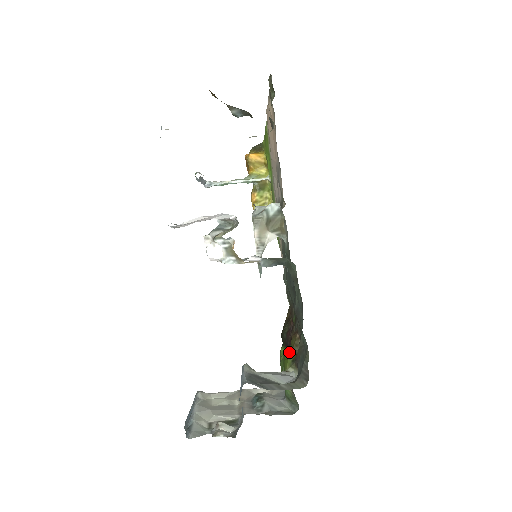
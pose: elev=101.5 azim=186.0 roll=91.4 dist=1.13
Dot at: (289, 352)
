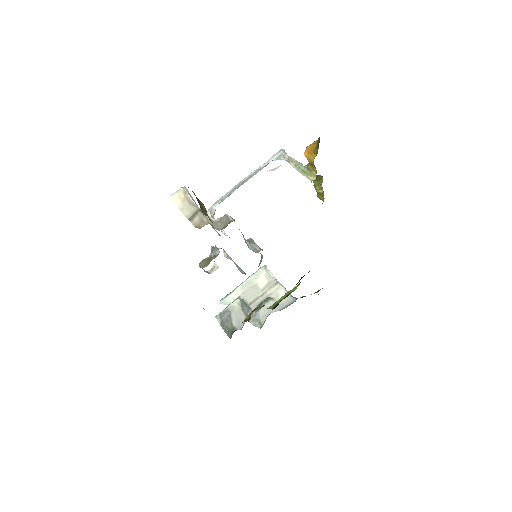
Dot at: (251, 313)
